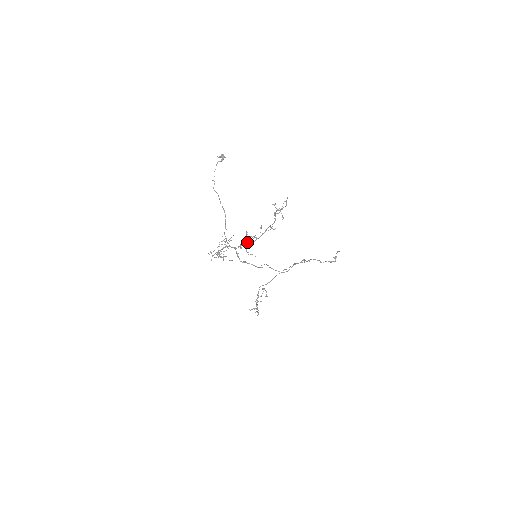
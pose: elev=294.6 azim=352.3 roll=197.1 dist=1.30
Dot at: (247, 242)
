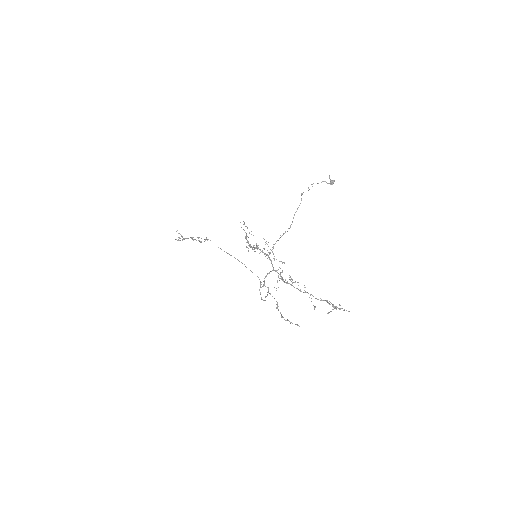
Dot at: (282, 272)
